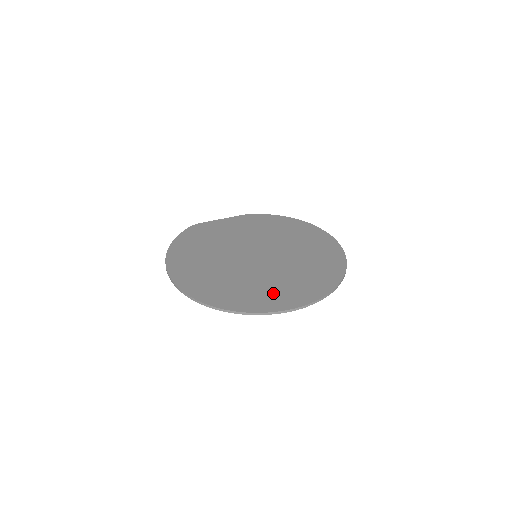
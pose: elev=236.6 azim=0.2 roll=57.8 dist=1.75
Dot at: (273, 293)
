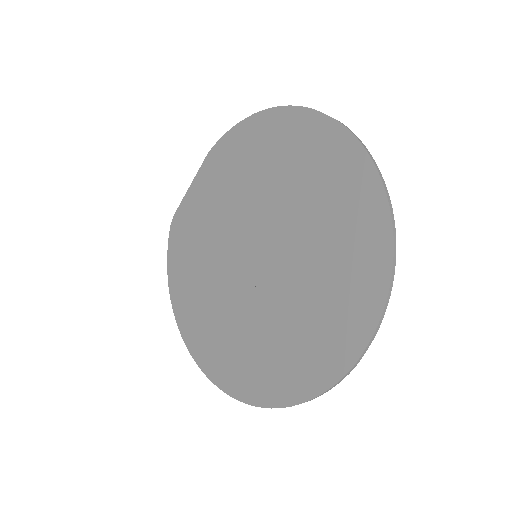
Dot at: (303, 348)
